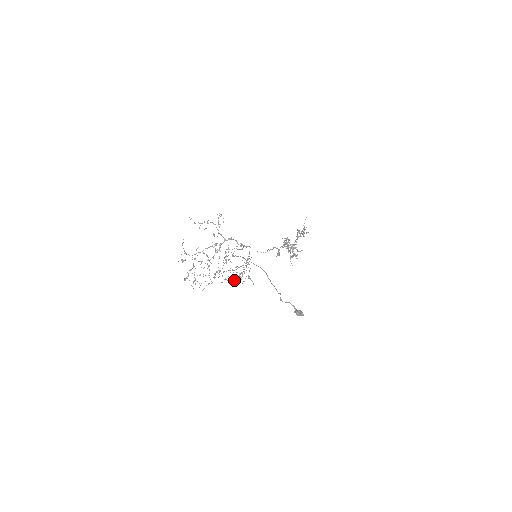
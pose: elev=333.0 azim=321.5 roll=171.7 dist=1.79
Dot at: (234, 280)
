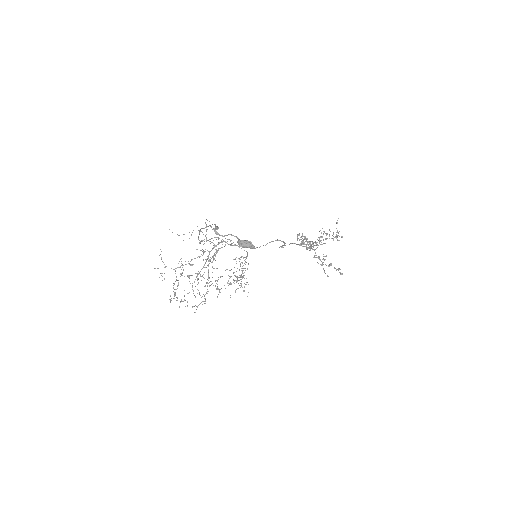
Dot at: occluded
